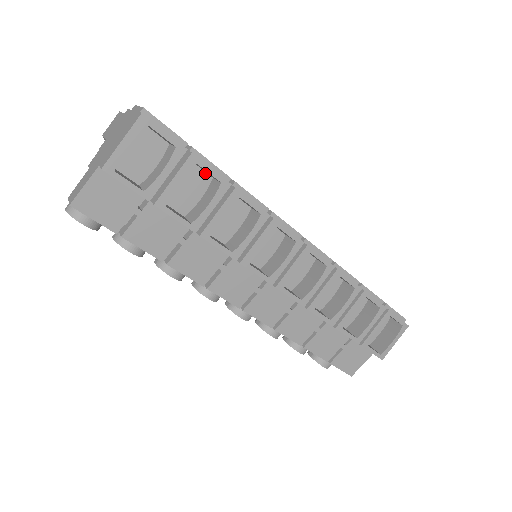
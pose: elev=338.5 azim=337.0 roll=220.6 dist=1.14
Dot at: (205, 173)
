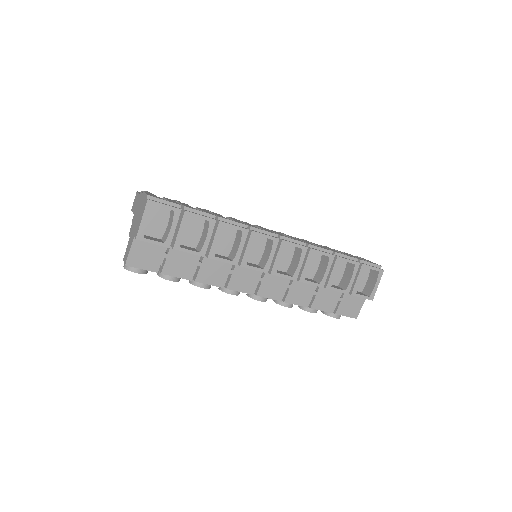
Dot at: occluded
